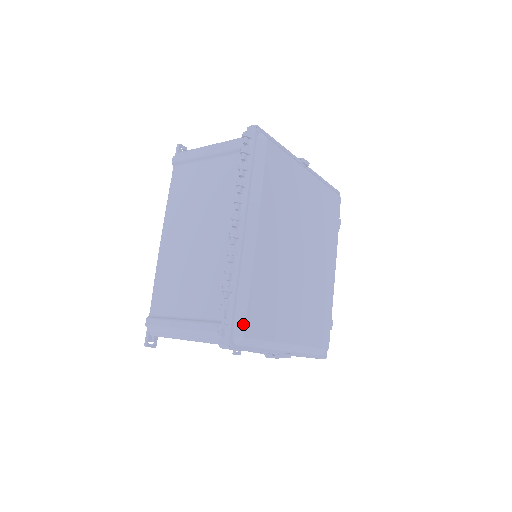
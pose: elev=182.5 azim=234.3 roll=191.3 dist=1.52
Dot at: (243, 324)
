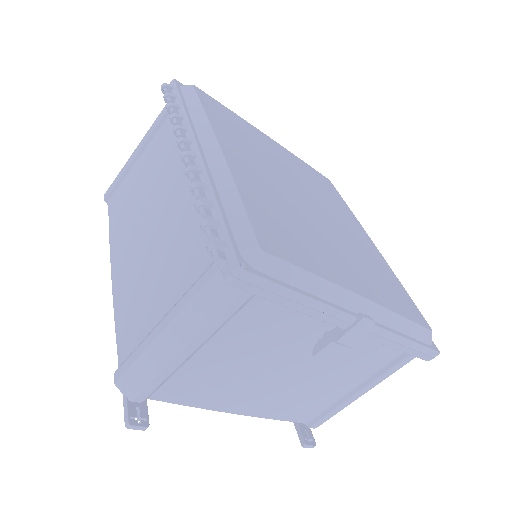
Dot at: (250, 234)
